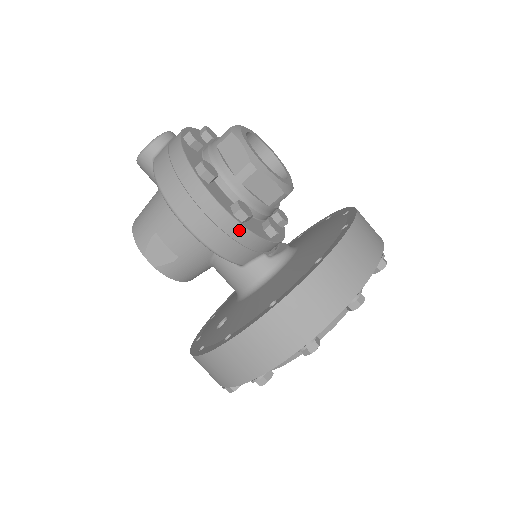
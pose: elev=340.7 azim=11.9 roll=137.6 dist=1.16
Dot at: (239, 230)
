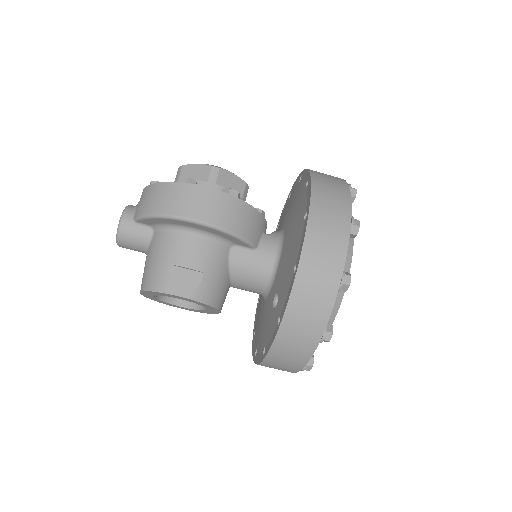
Dot at: (239, 204)
